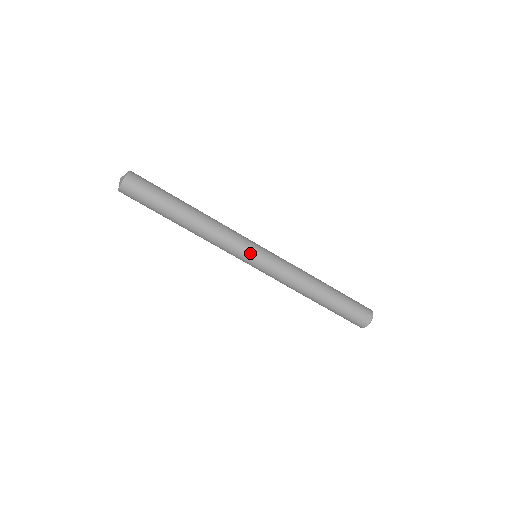
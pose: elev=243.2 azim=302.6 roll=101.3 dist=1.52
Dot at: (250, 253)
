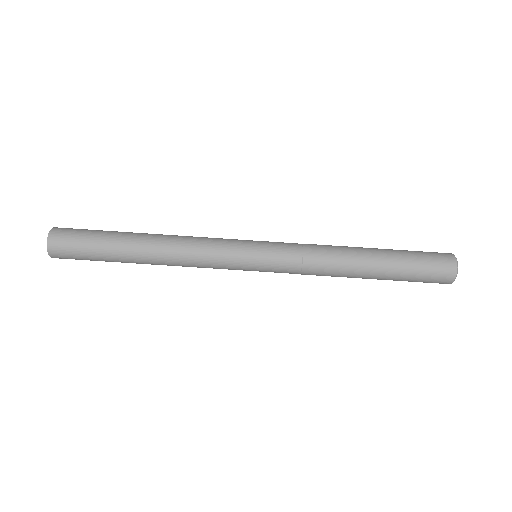
Dot at: (244, 244)
